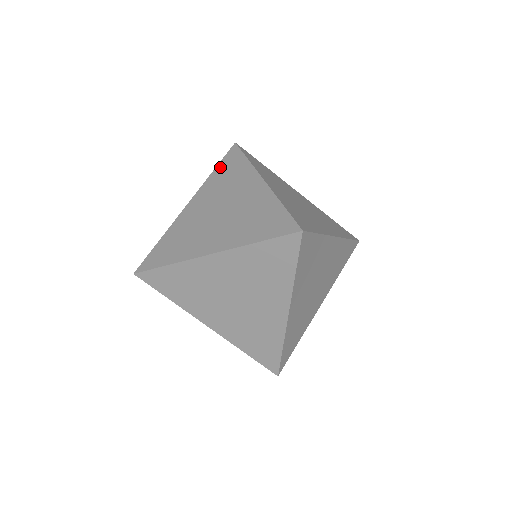
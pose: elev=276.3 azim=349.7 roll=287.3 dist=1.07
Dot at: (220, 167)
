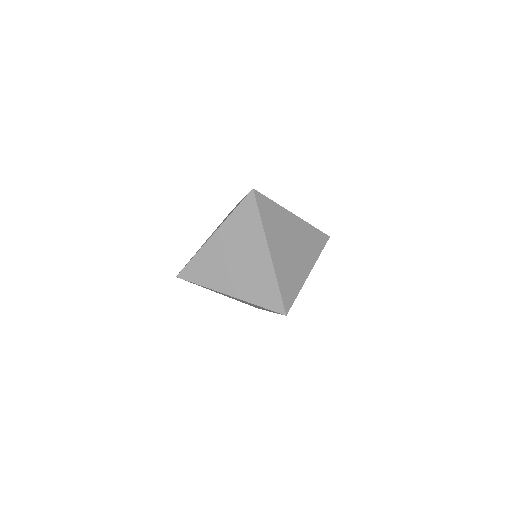
Dot at: (239, 211)
